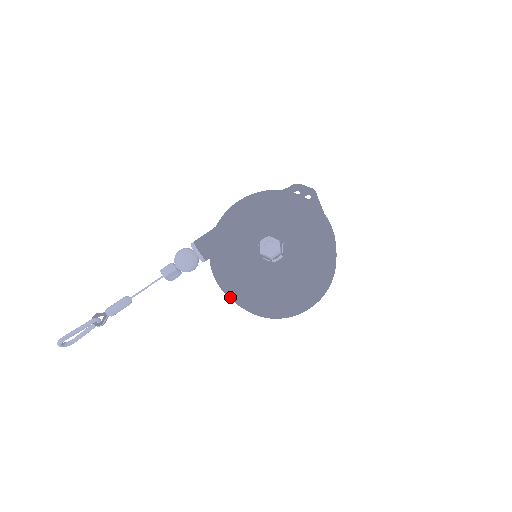
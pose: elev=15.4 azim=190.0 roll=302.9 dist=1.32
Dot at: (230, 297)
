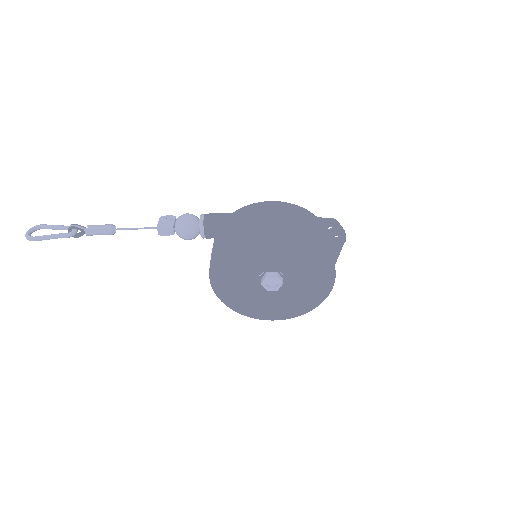
Dot at: (215, 292)
